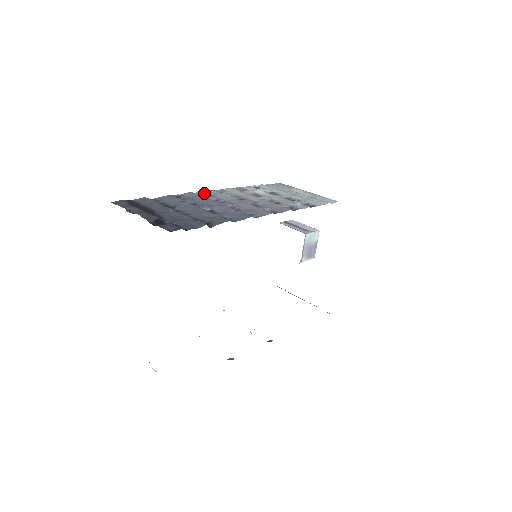
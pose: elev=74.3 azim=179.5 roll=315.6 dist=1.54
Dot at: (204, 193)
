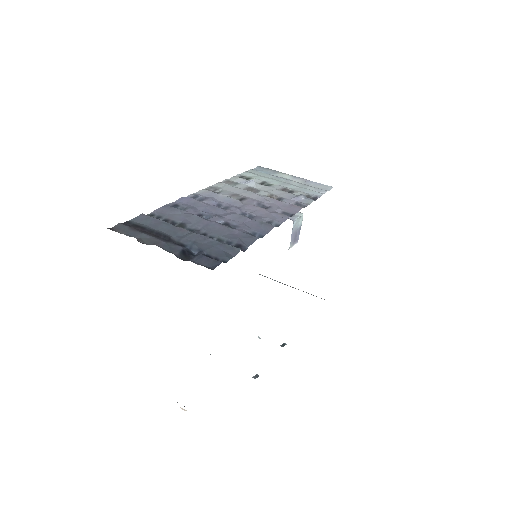
Dot at: (198, 195)
